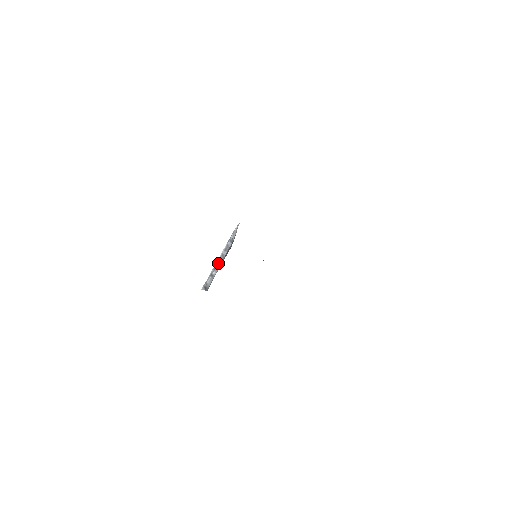
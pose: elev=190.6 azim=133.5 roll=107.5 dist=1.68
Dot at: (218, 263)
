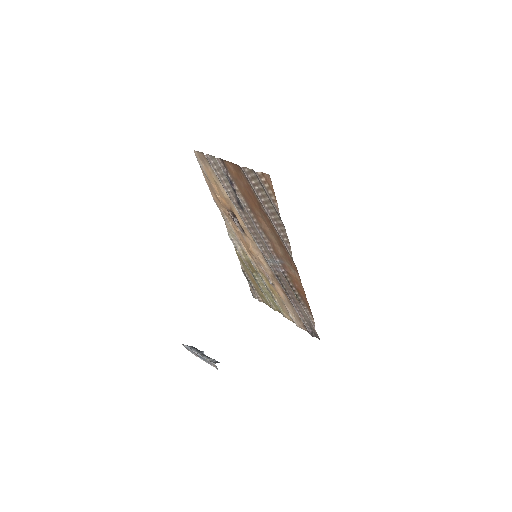
Dot at: (202, 353)
